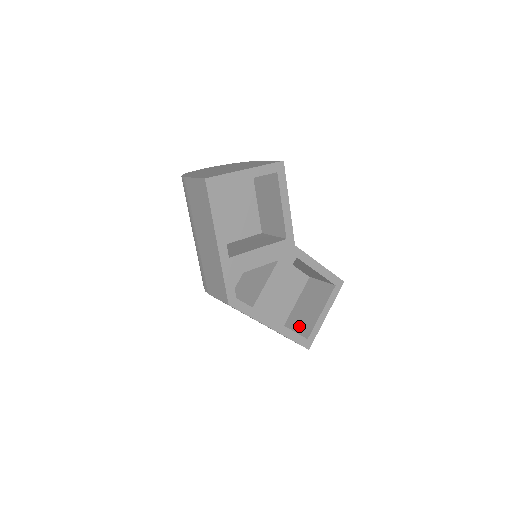
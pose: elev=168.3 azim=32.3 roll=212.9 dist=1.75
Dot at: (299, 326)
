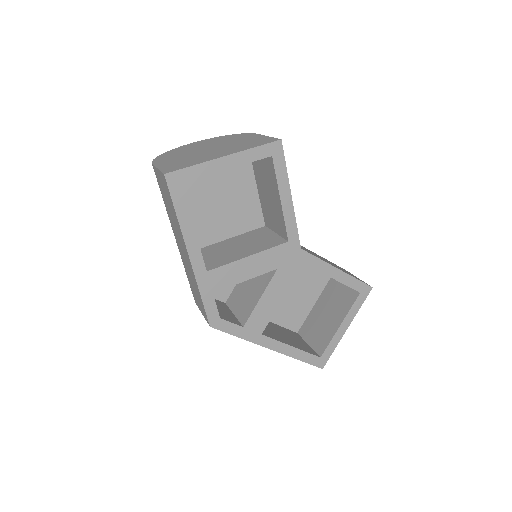
Dot at: (313, 337)
